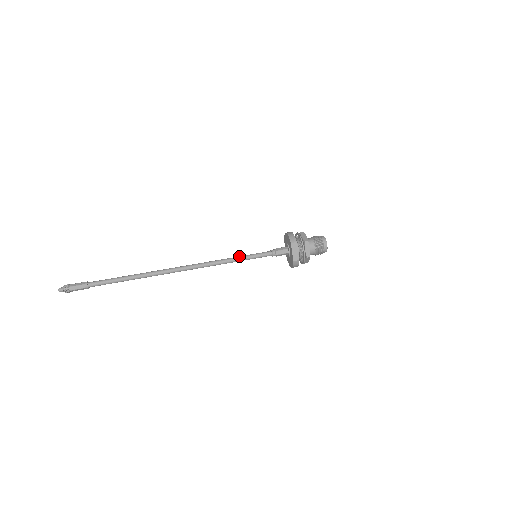
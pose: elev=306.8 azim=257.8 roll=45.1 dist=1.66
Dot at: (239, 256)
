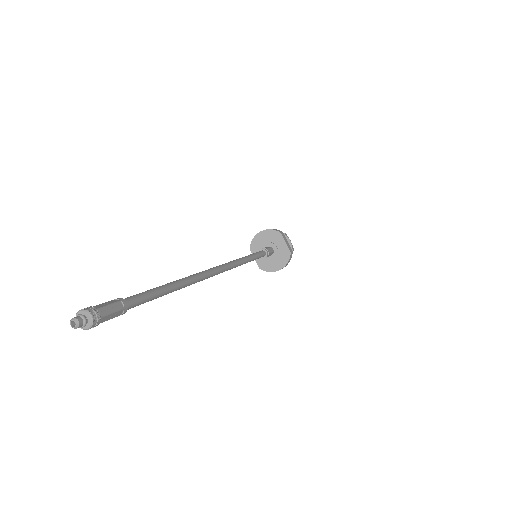
Dot at: occluded
